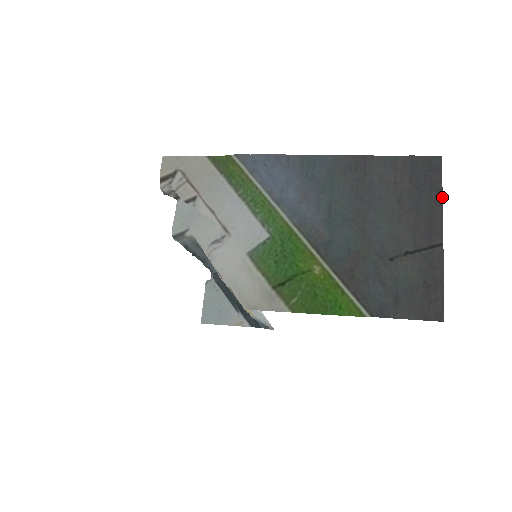
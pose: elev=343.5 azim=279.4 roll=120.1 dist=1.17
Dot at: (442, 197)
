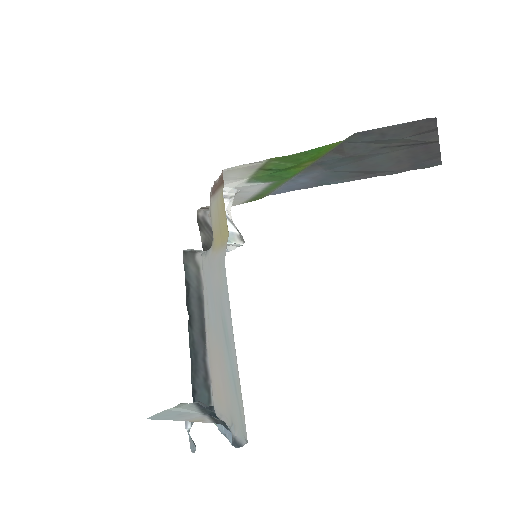
Dot at: (440, 154)
